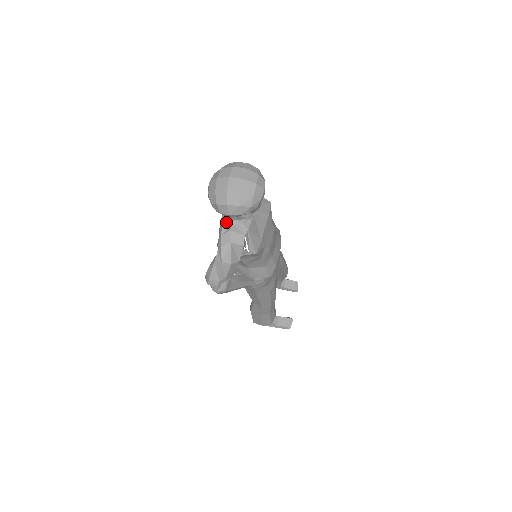
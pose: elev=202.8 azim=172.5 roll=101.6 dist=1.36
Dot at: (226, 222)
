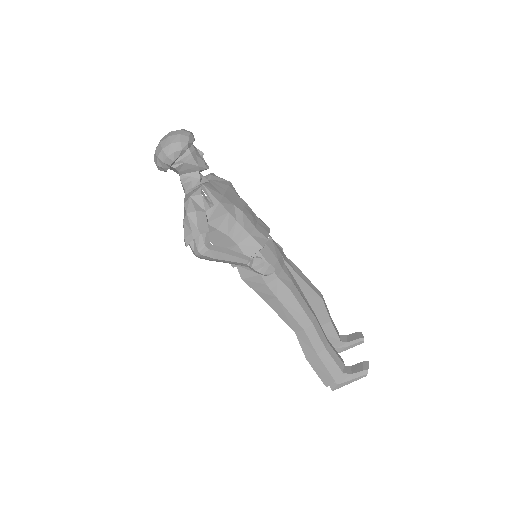
Dot at: (187, 194)
